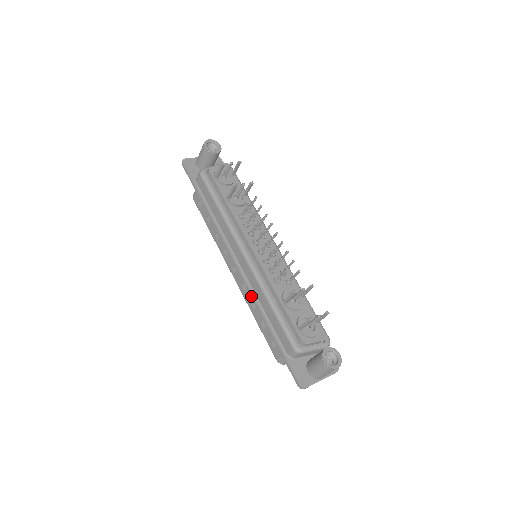
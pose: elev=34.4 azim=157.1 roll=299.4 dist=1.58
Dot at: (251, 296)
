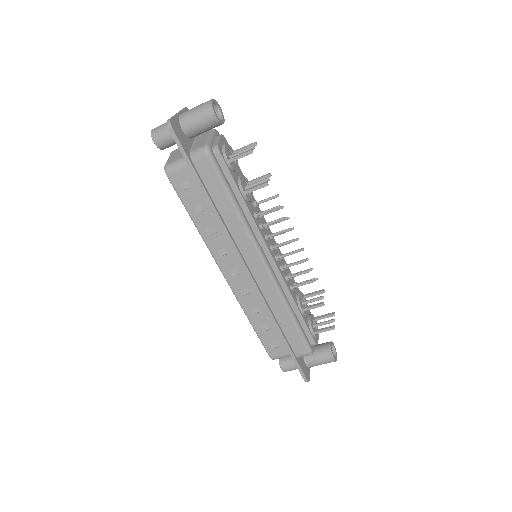
Dot at: (265, 307)
